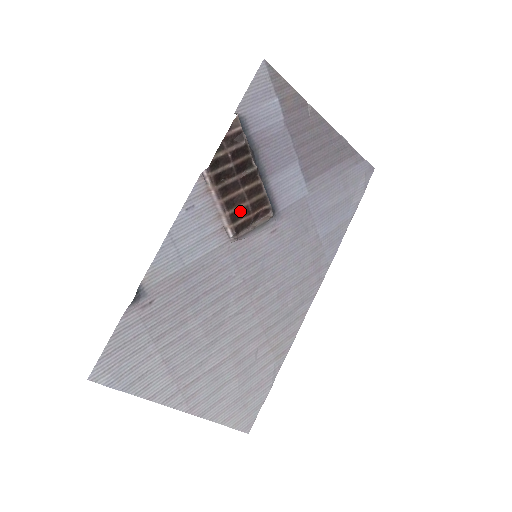
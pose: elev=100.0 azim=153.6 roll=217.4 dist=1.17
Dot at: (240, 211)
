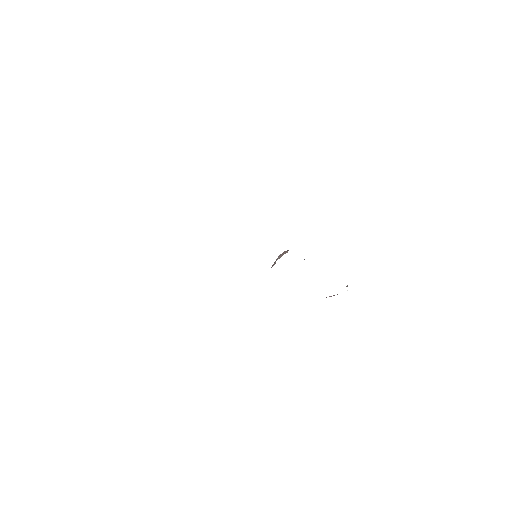
Dot at: occluded
